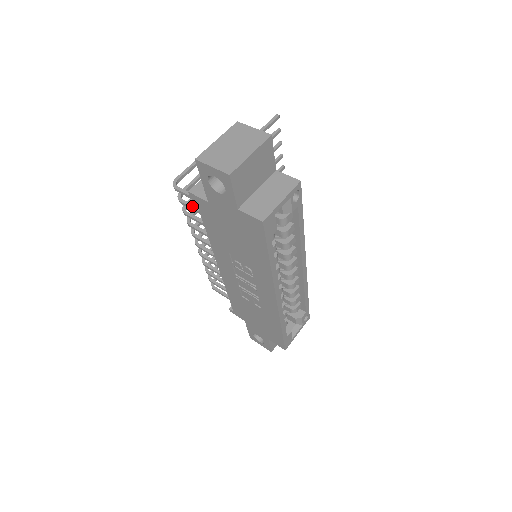
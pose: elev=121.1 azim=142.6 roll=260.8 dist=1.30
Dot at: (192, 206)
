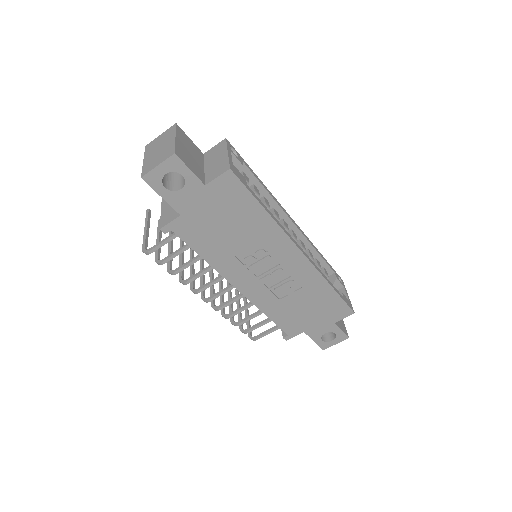
Dot at: (174, 253)
